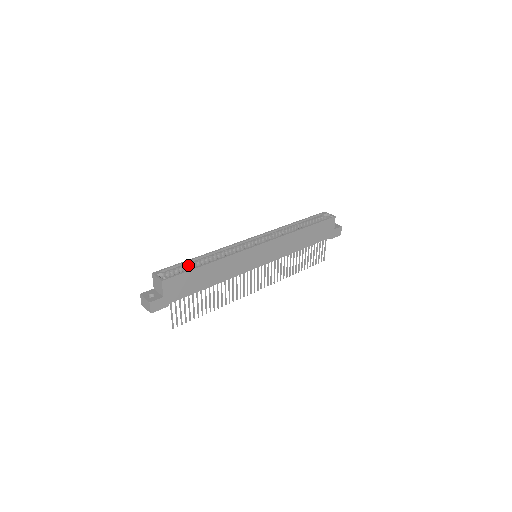
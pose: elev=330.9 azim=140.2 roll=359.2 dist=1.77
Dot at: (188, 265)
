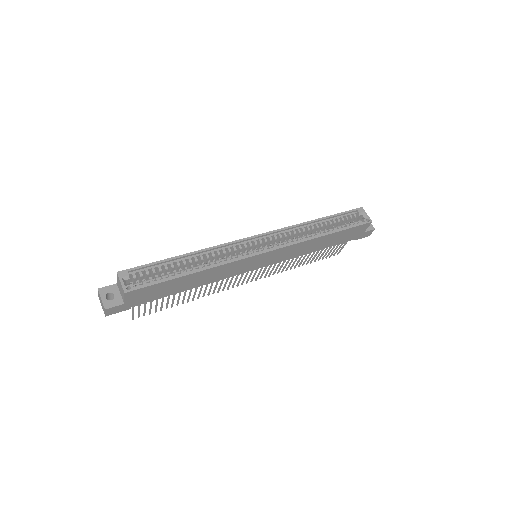
Dot at: (166, 267)
